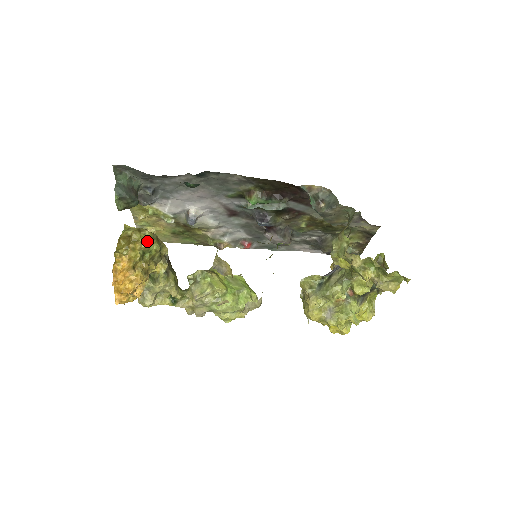
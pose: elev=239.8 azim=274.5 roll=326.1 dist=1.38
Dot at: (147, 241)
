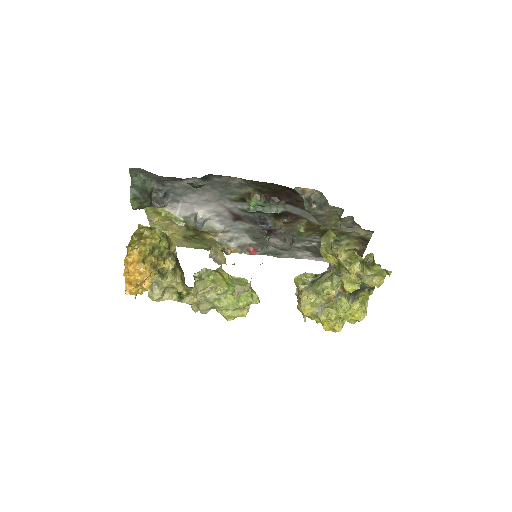
Dot at: (157, 238)
